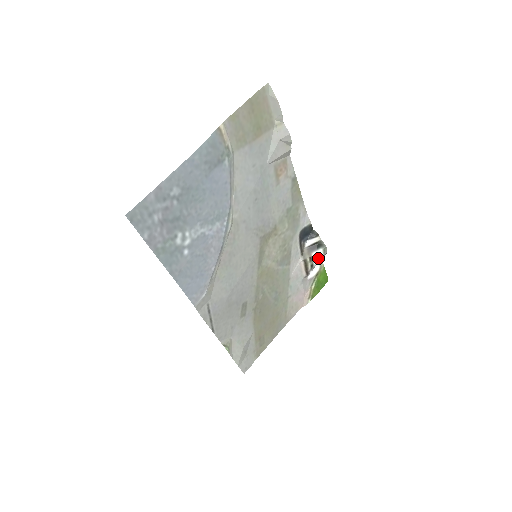
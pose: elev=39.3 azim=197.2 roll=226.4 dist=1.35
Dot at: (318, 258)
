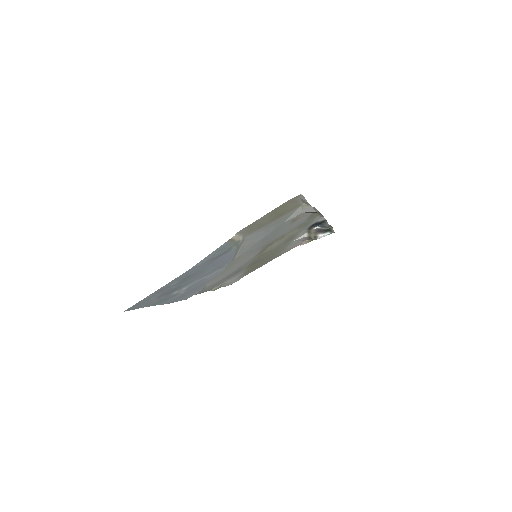
Dot at: (323, 236)
